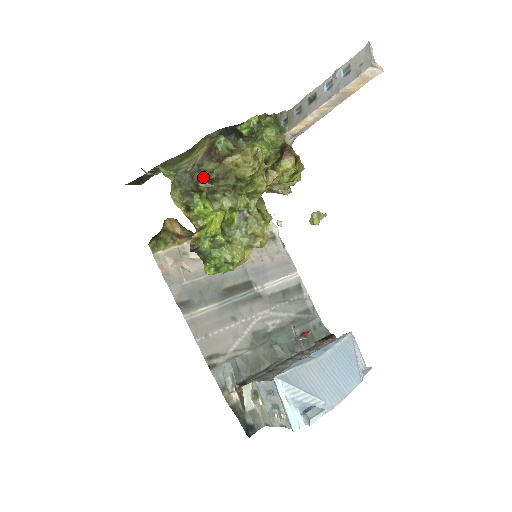
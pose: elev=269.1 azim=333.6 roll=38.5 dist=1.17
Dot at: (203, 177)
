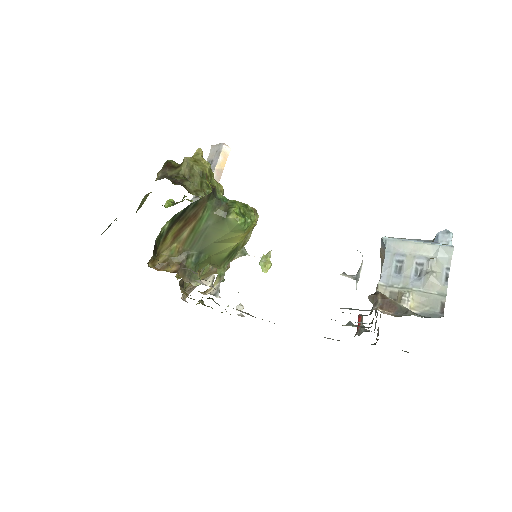
Dot at: (173, 180)
